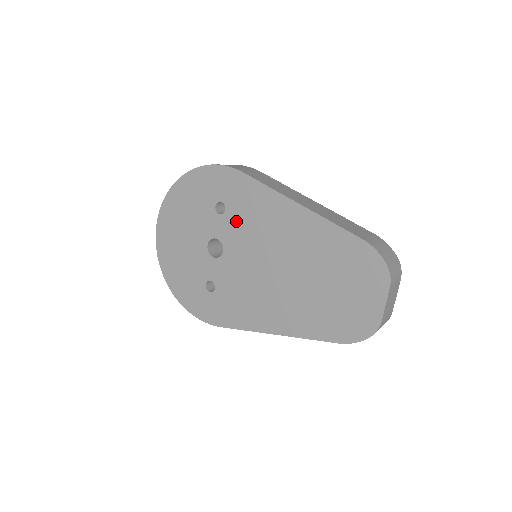
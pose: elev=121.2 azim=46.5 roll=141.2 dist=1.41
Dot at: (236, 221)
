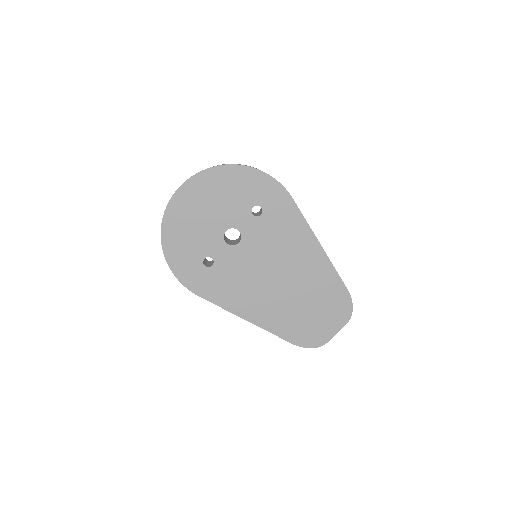
Dot at: (265, 228)
